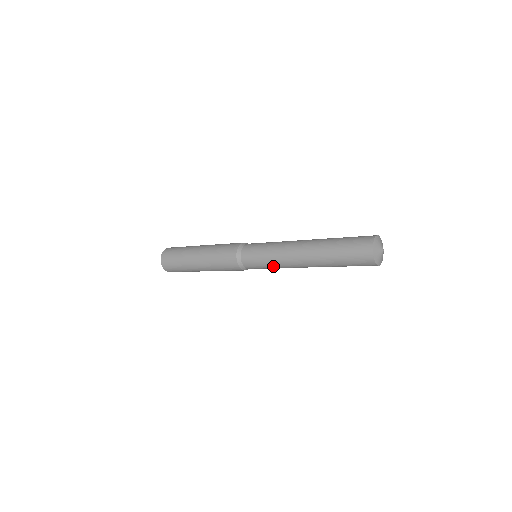
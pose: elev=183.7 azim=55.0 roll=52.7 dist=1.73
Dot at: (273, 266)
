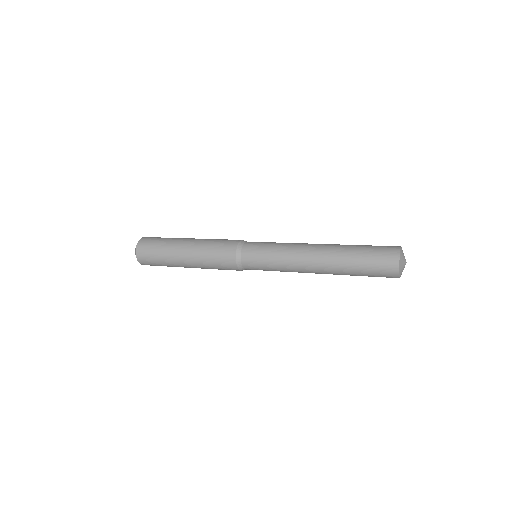
Dot at: (280, 271)
